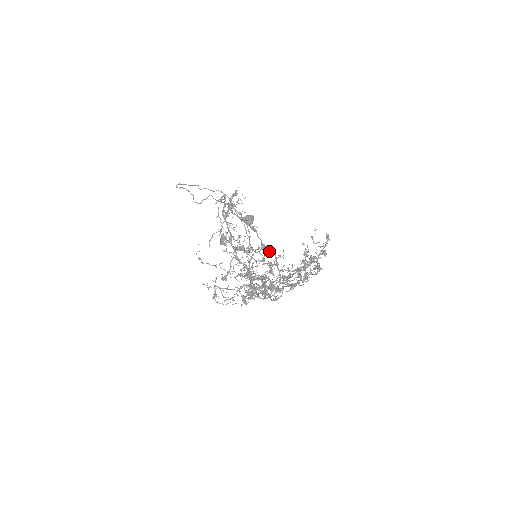
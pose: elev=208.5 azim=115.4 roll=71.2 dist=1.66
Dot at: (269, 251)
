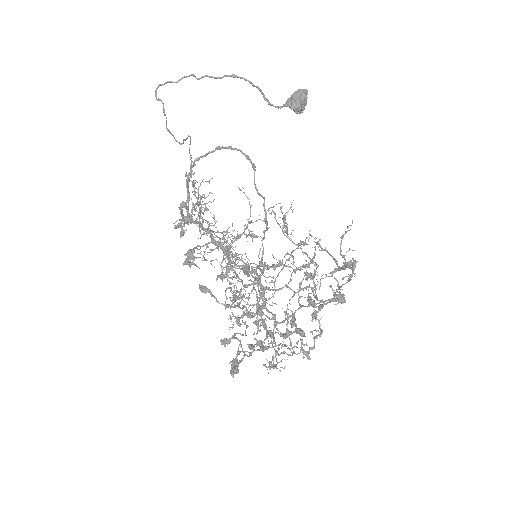
Dot at: (259, 275)
